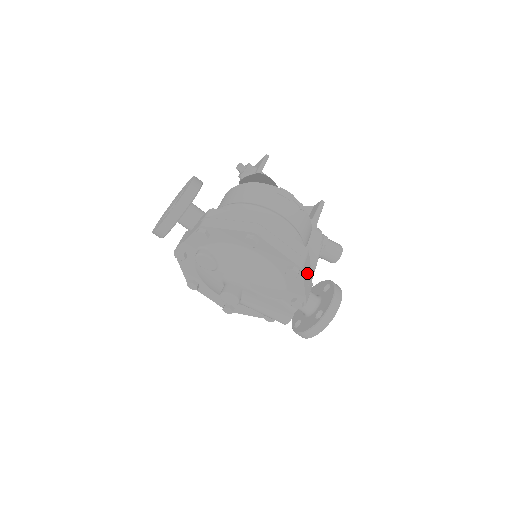
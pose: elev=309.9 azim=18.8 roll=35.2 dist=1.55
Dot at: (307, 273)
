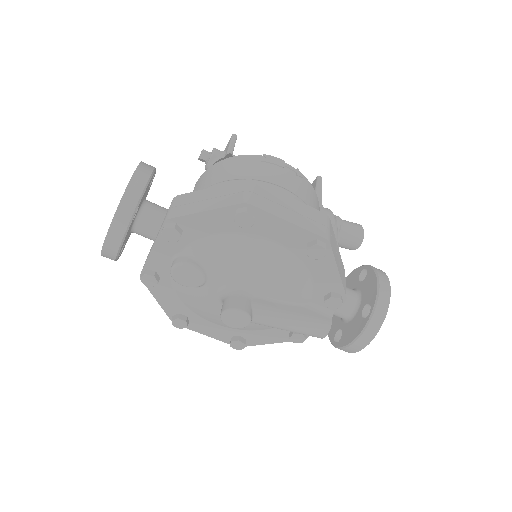
Dot at: (336, 251)
